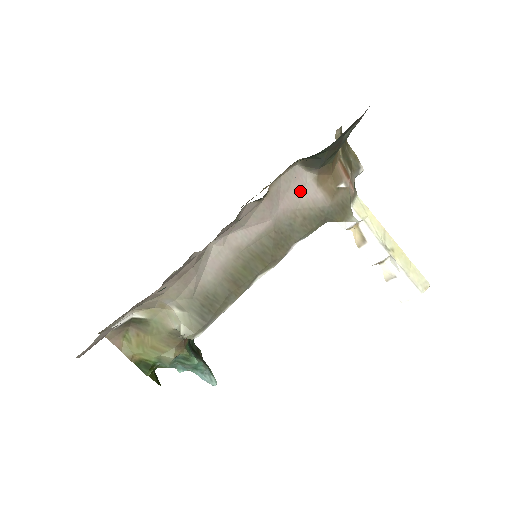
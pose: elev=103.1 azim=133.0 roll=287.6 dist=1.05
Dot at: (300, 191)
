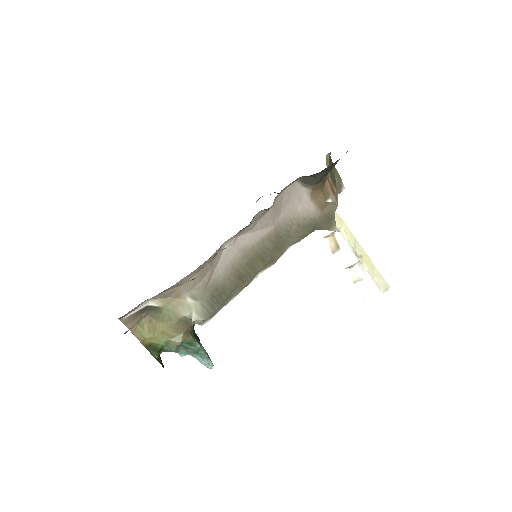
Dot at: (297, 203)
